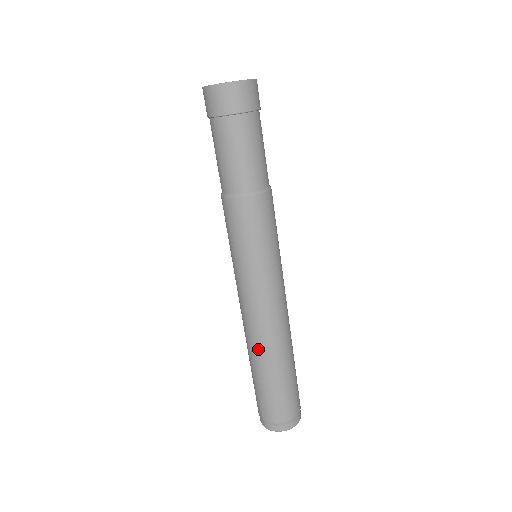
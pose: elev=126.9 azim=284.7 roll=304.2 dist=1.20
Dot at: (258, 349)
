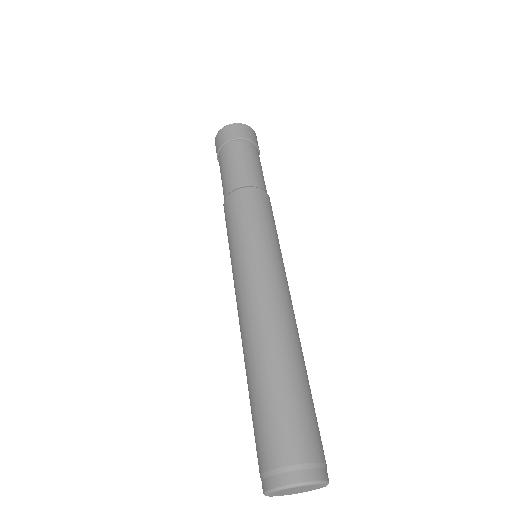
Dot at: (258, 339)
